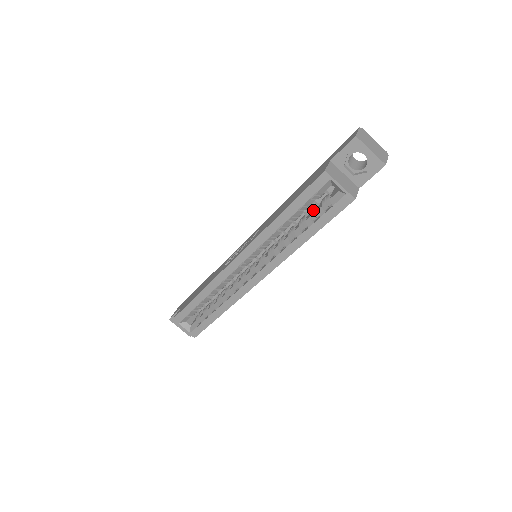
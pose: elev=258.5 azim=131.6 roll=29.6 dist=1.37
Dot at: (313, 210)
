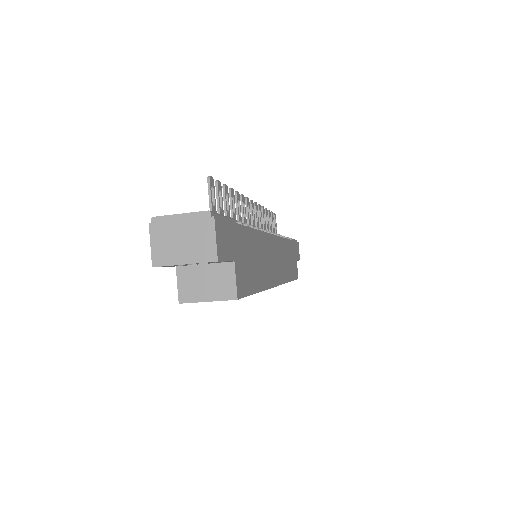
Dot at: occluded
